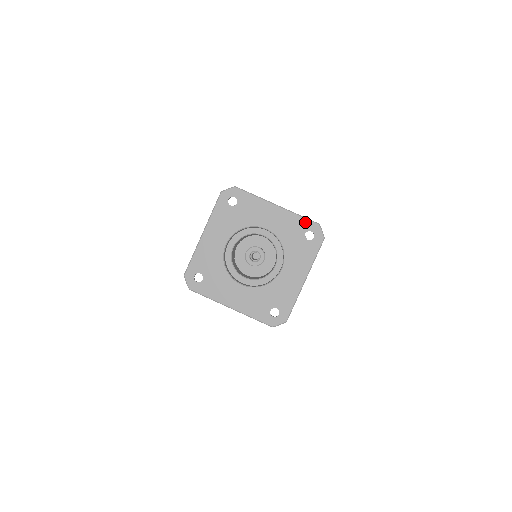
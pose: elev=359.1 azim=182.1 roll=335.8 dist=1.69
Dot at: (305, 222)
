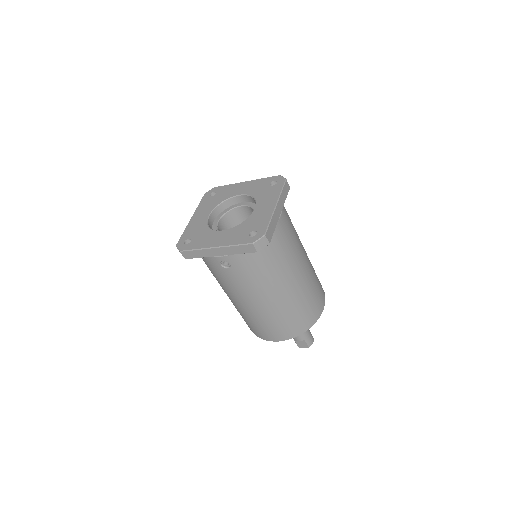
Dot at: (269, 179)
